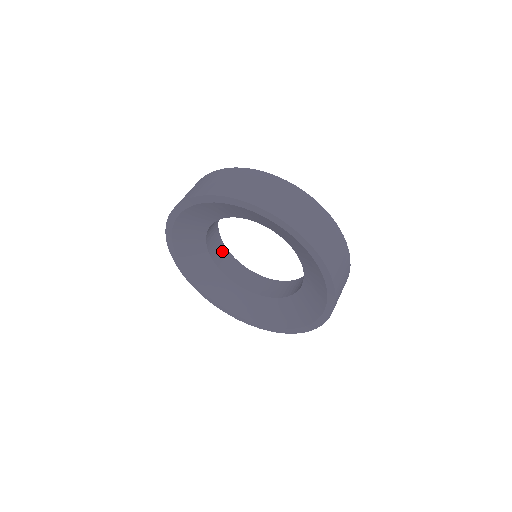
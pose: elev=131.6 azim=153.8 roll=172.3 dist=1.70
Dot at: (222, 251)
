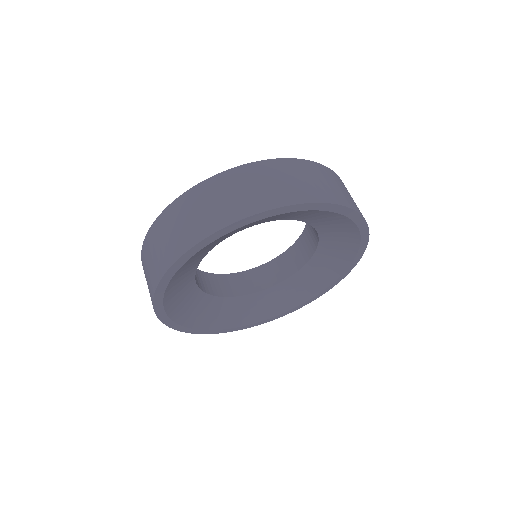
Dot at: (226, 281)
